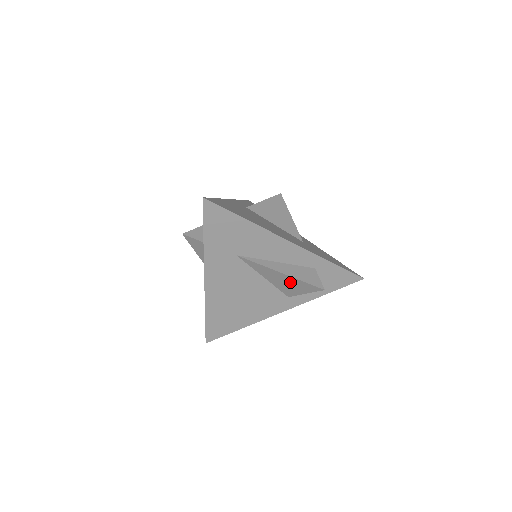
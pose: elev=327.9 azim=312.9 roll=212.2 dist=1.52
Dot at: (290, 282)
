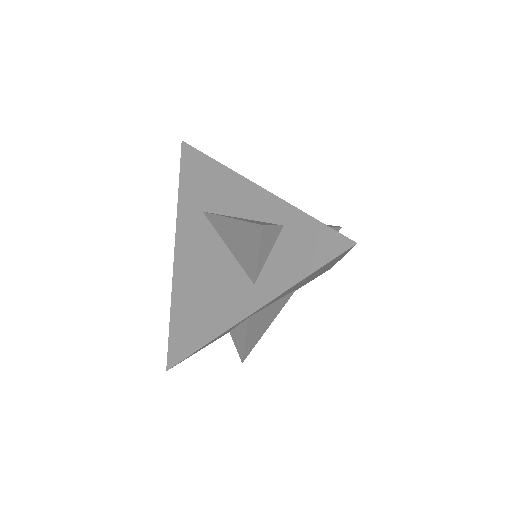
Dot at: (241, 236)
